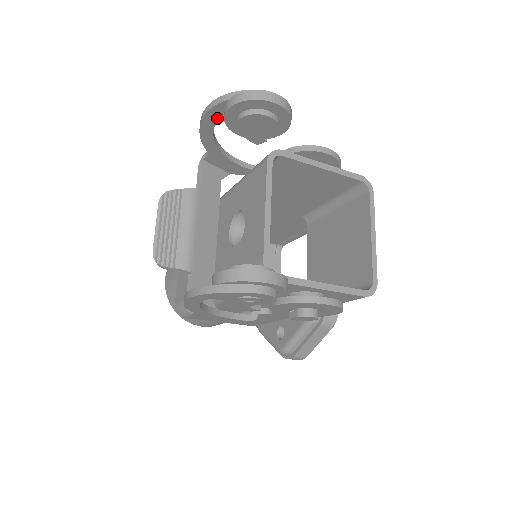
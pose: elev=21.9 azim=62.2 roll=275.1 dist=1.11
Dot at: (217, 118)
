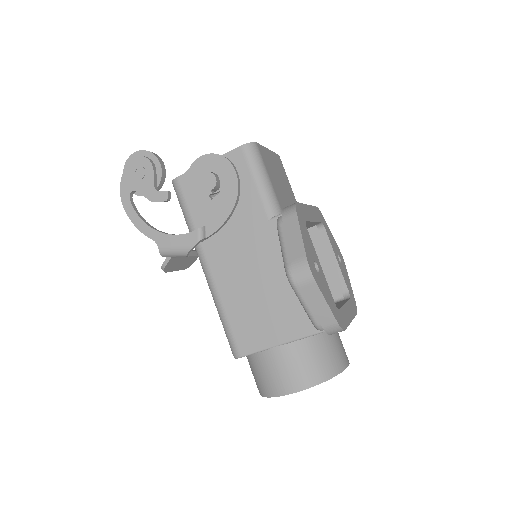
Dot at: occluded
